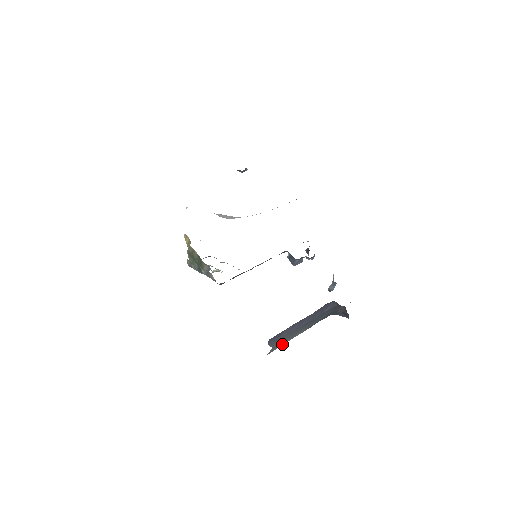
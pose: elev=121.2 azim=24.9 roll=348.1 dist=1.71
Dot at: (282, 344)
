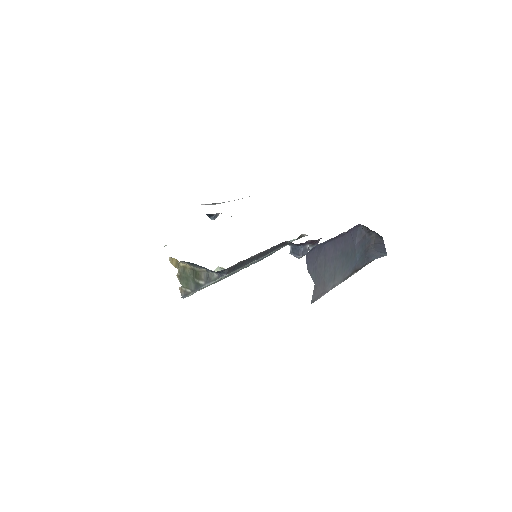
Dot at: (324, 291)
